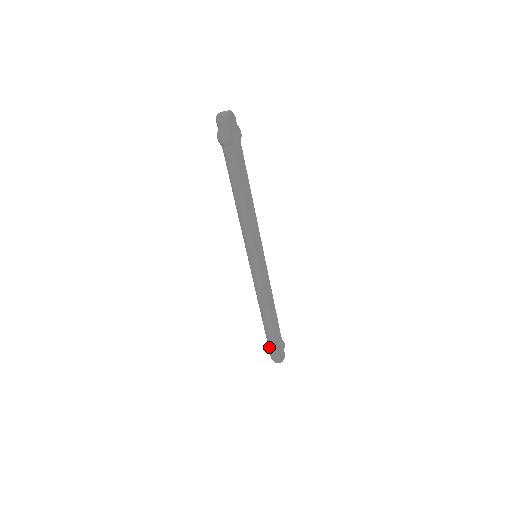
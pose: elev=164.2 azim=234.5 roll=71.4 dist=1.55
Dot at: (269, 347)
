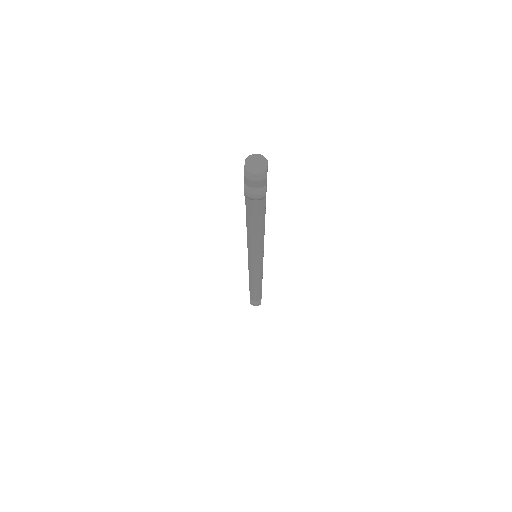
Dot at: (253, 302)
